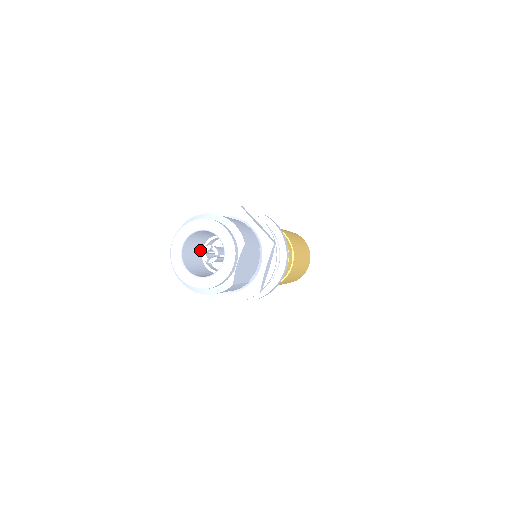
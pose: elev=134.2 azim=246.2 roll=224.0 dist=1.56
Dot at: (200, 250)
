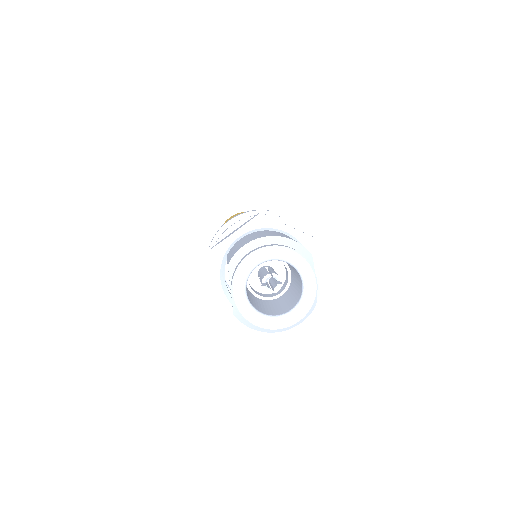
Dot at: occluded
